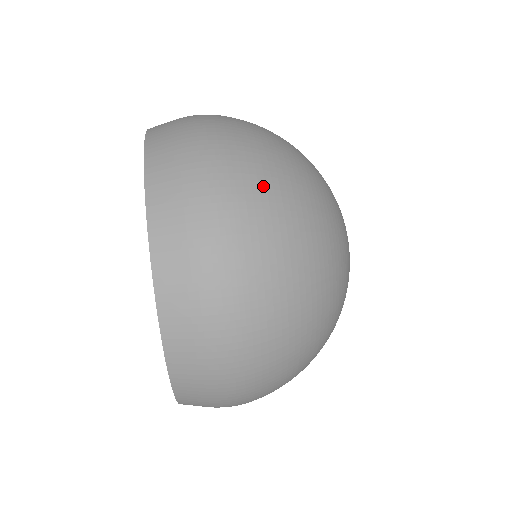
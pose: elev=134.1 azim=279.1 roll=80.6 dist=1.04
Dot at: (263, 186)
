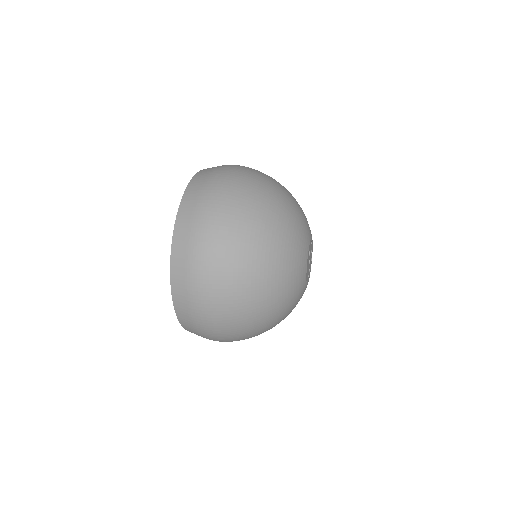
Dot at: (241, 204)
